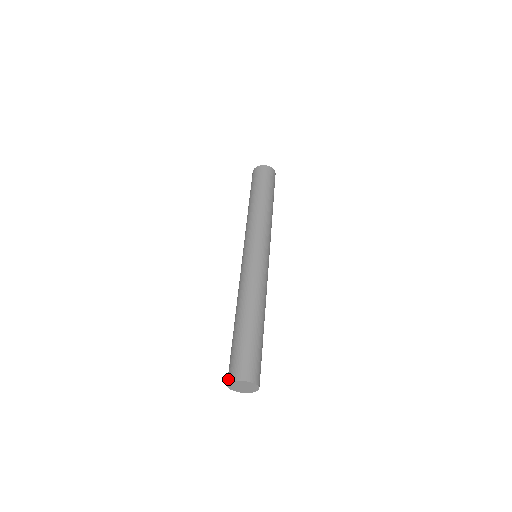
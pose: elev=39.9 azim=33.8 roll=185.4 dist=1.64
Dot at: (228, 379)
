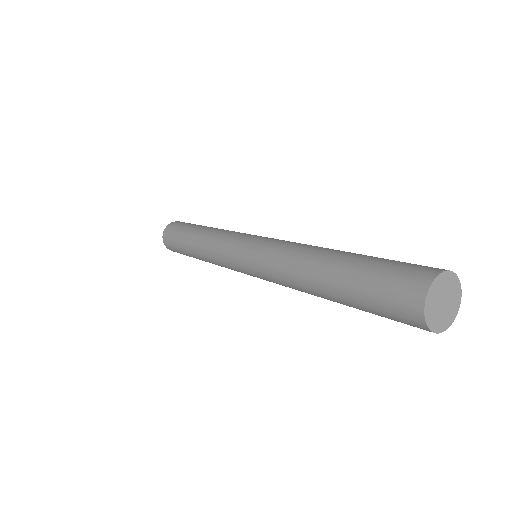
Dot at: (416, 306)
